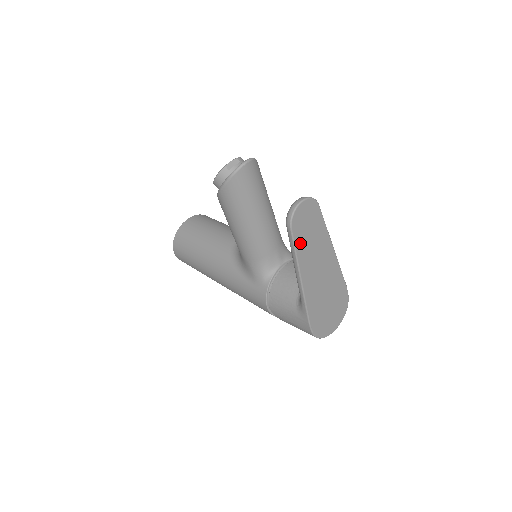
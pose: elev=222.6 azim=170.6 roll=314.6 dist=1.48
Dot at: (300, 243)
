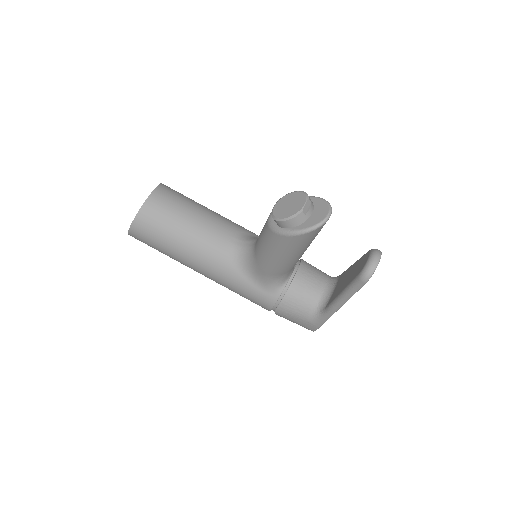
Dot at: occluded
